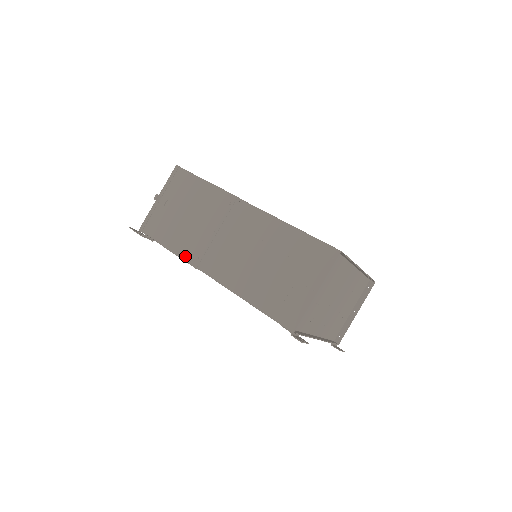
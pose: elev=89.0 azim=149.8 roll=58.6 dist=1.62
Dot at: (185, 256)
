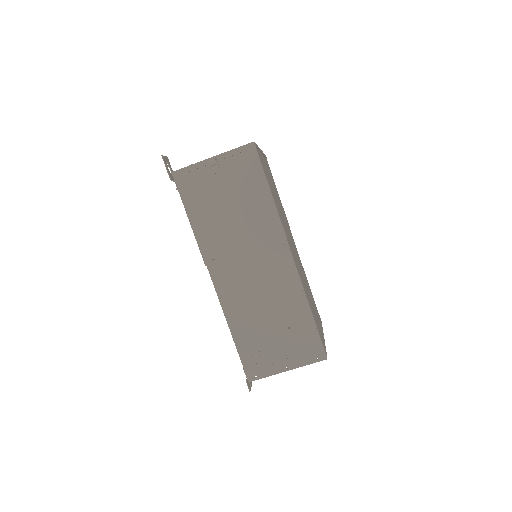
Dot at: (203, 245)
